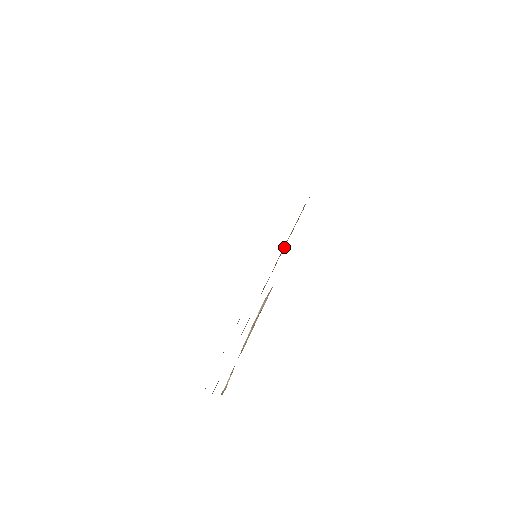
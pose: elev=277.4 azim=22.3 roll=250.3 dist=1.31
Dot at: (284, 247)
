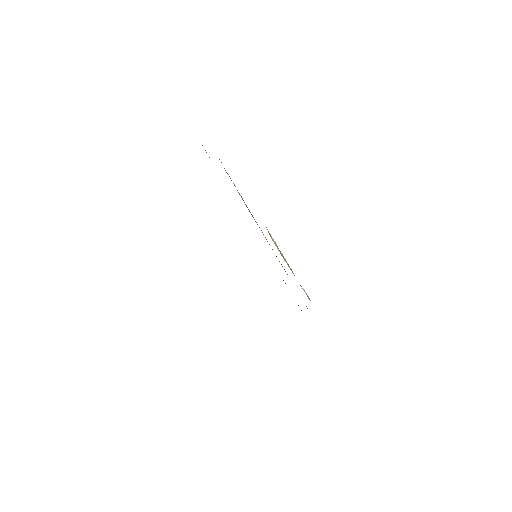
Dot at: (249, 210)
